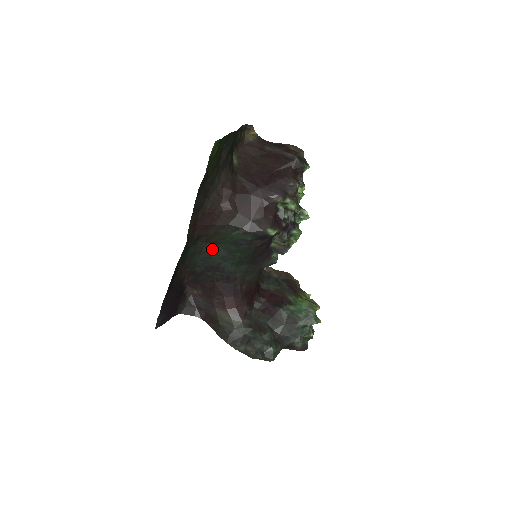
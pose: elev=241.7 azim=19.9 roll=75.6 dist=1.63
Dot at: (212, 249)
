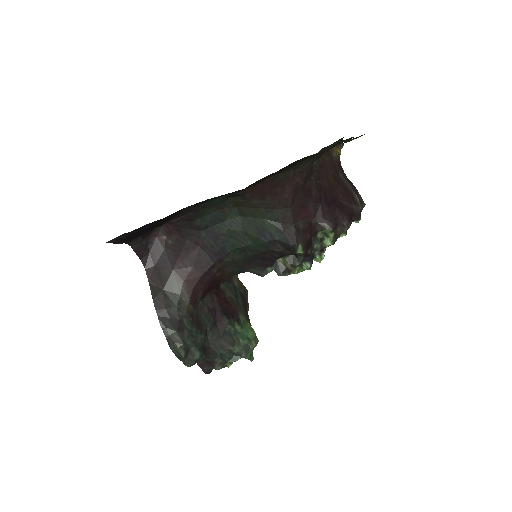
Dot at: (232, 216)
